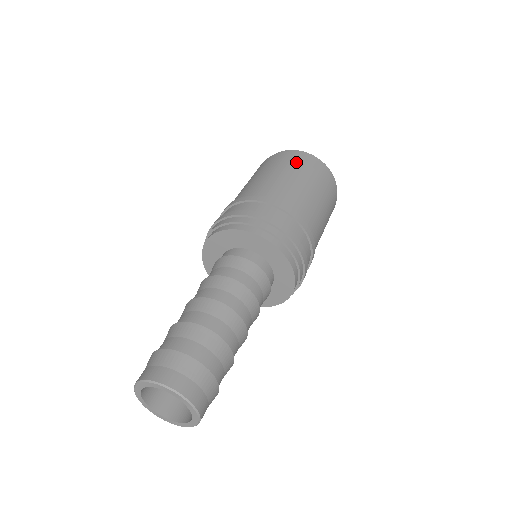
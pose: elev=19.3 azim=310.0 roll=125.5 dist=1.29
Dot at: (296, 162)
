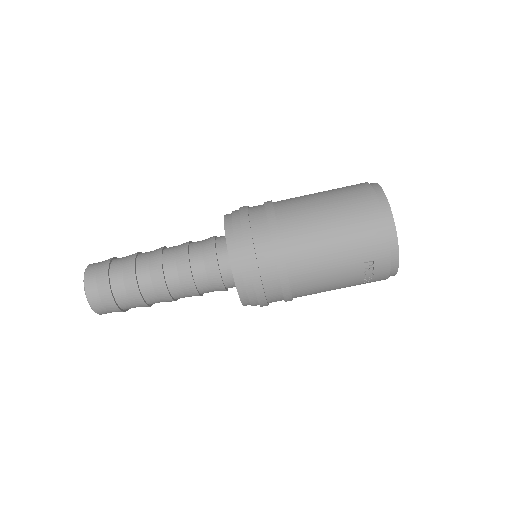
Dot at: (352, 193)
